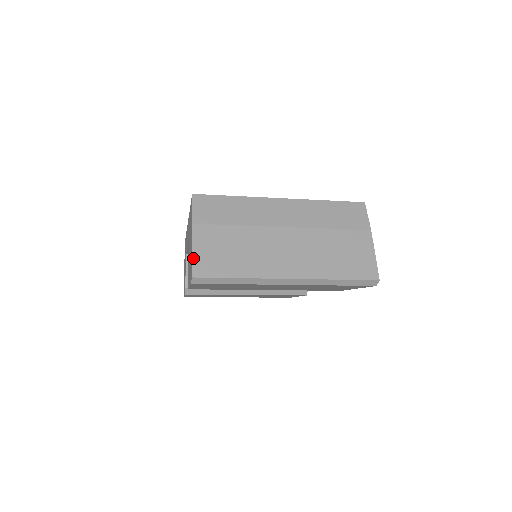
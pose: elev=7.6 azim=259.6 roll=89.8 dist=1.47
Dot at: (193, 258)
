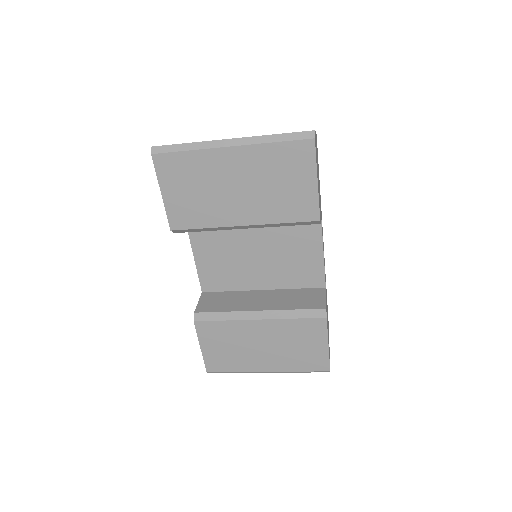
Dot at: occluded
